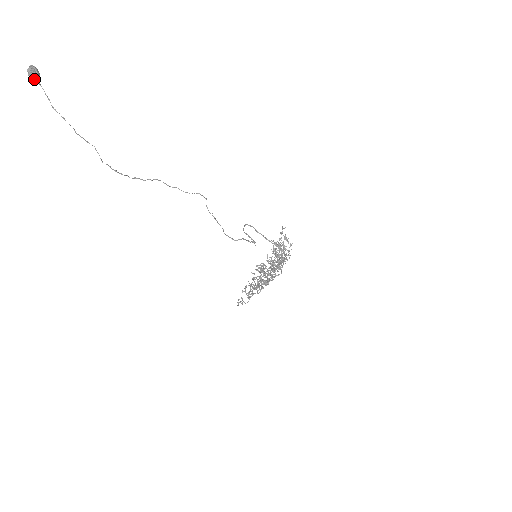
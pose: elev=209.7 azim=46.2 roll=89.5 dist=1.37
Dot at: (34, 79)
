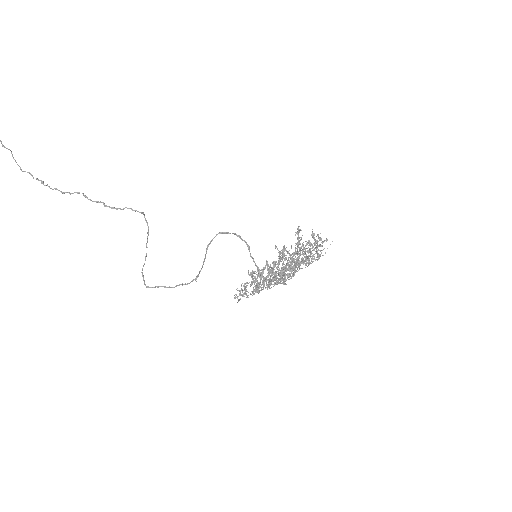
Dot at: out of frame
